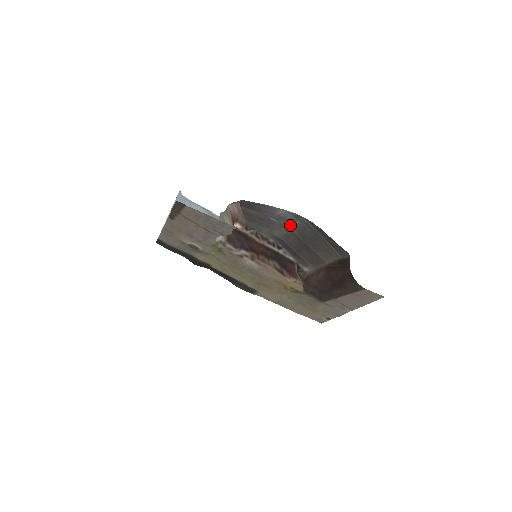
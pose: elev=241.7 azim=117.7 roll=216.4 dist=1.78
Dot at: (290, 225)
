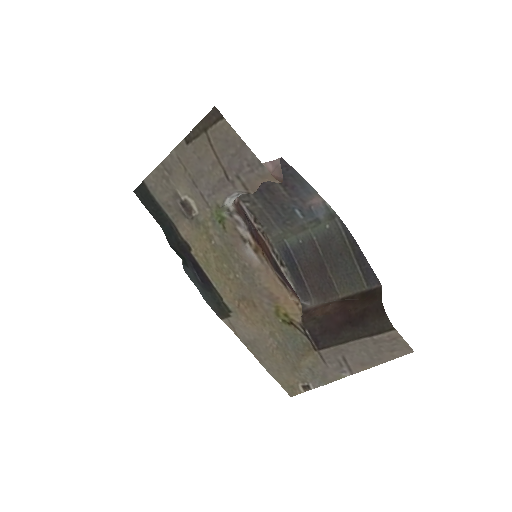
Dot at: (315, 229)
